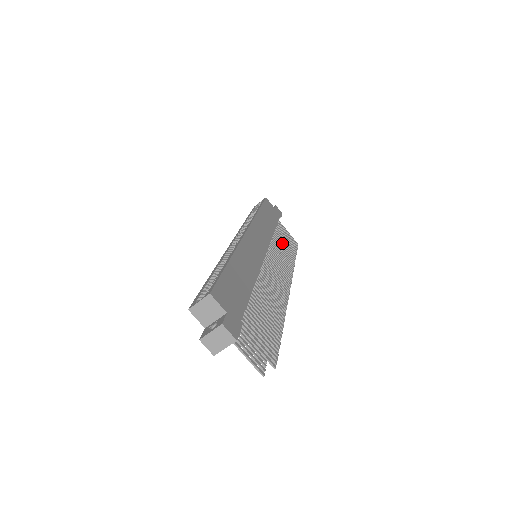
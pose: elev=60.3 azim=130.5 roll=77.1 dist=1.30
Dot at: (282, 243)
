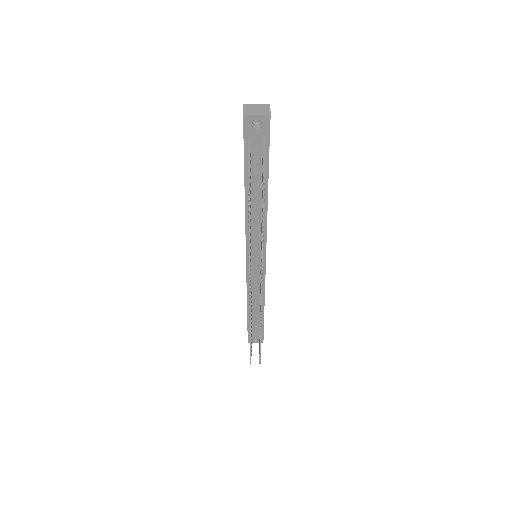
Dot at: occluded
